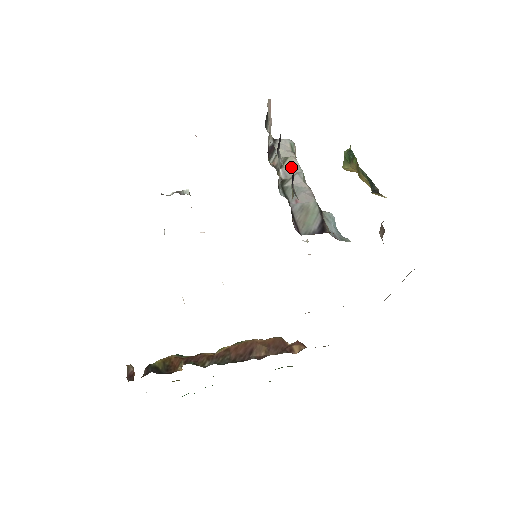
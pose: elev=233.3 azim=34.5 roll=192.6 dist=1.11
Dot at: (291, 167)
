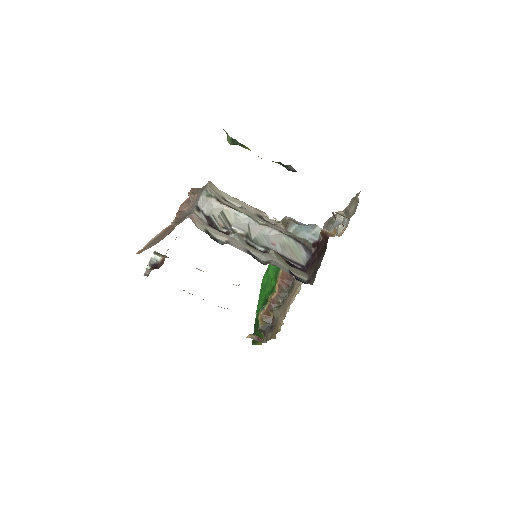
Dot at: (237, 220)
